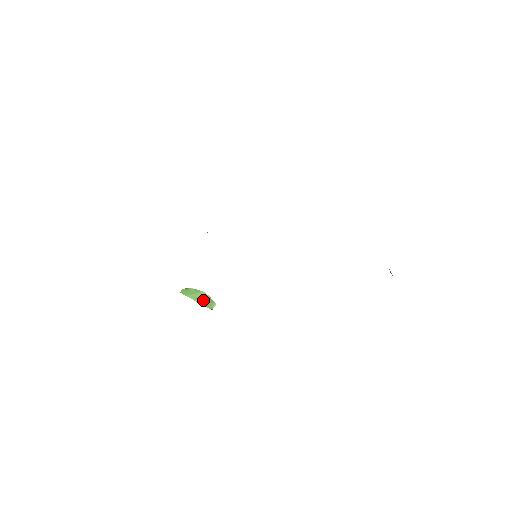
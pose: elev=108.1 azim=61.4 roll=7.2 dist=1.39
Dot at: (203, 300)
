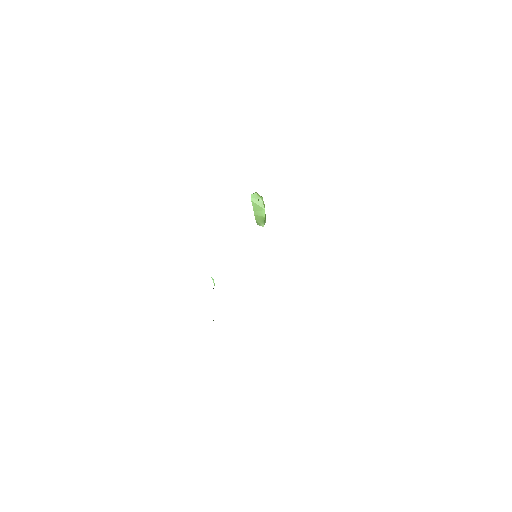
Dot at: (258, 215)
